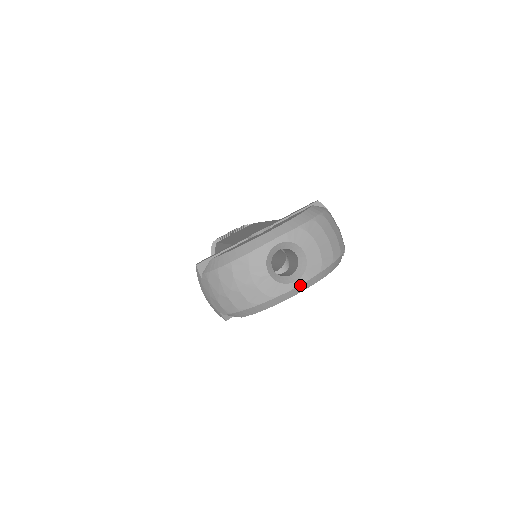
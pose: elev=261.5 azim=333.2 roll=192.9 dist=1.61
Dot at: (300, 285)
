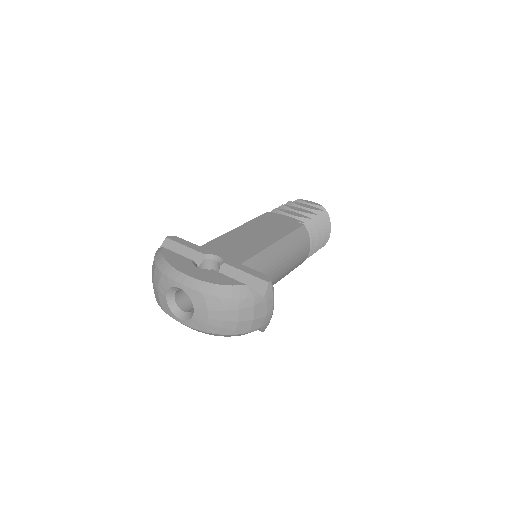
Dot at: (182, 323)
